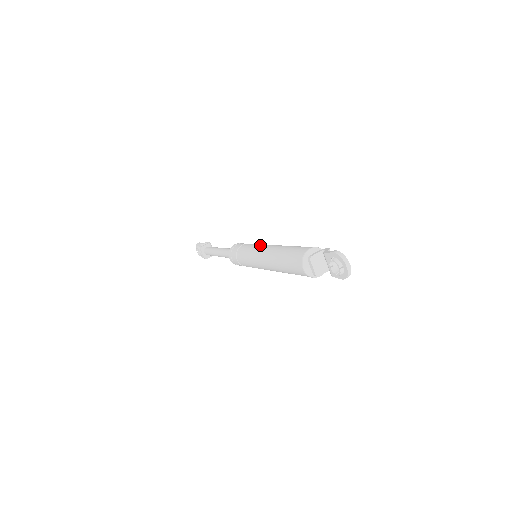
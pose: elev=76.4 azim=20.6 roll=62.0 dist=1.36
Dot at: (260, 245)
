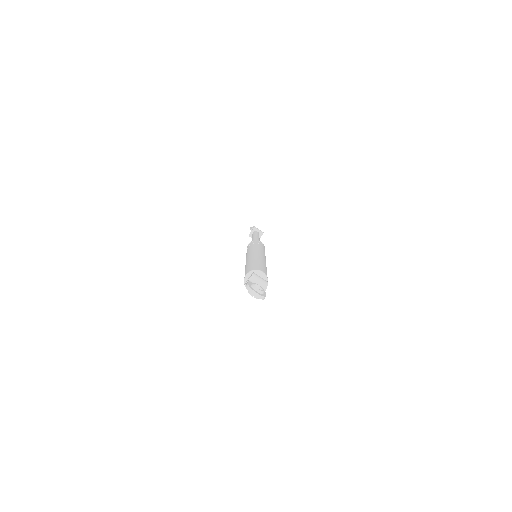
Dot at: (247, 254)
